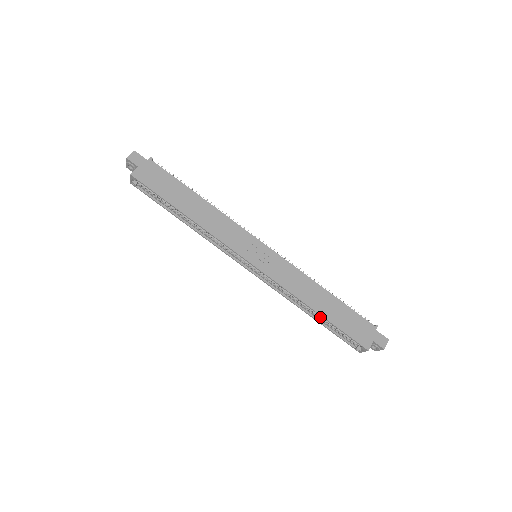
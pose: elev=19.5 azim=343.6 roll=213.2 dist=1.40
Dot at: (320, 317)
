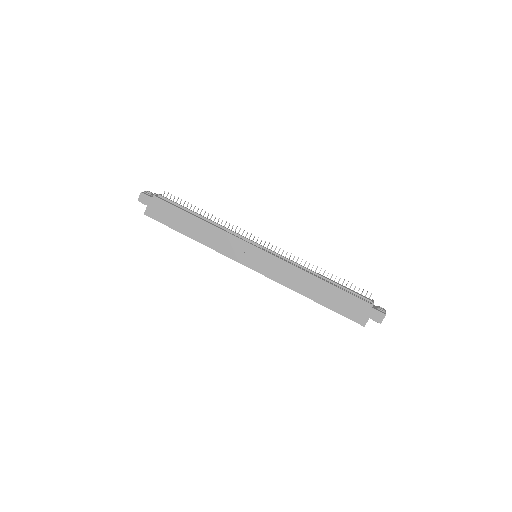
Dot at: occluded
